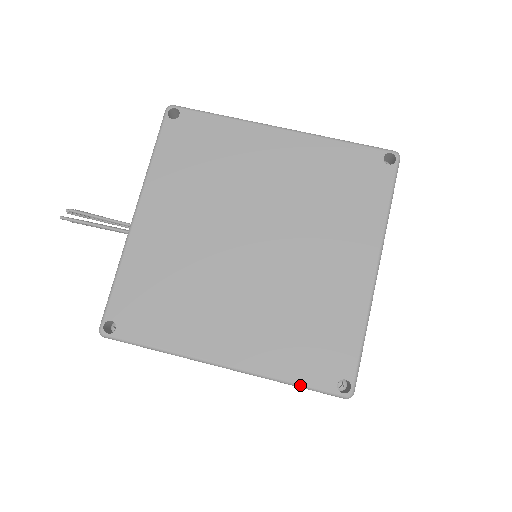
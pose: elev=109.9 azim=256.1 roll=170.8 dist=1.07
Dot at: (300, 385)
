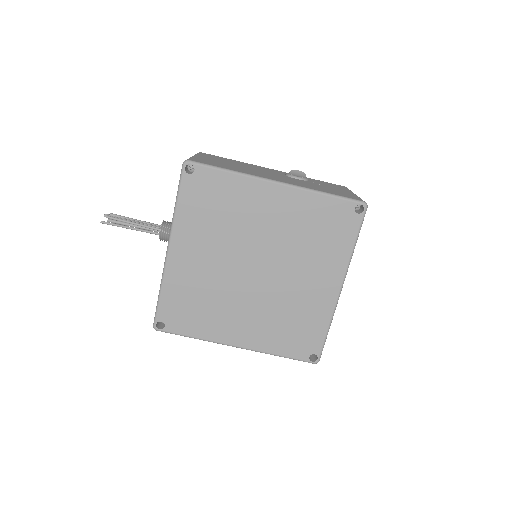
Dot at: (286, 357)
